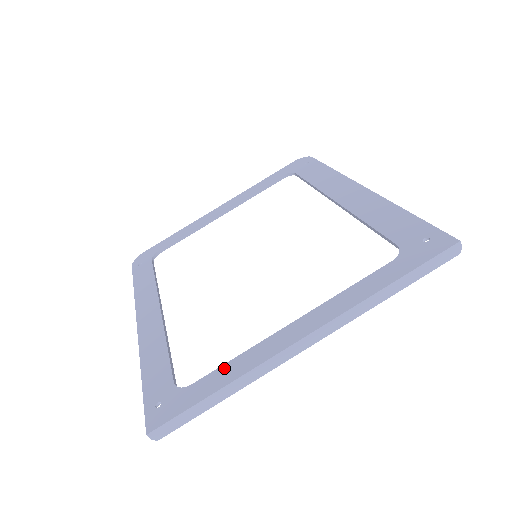
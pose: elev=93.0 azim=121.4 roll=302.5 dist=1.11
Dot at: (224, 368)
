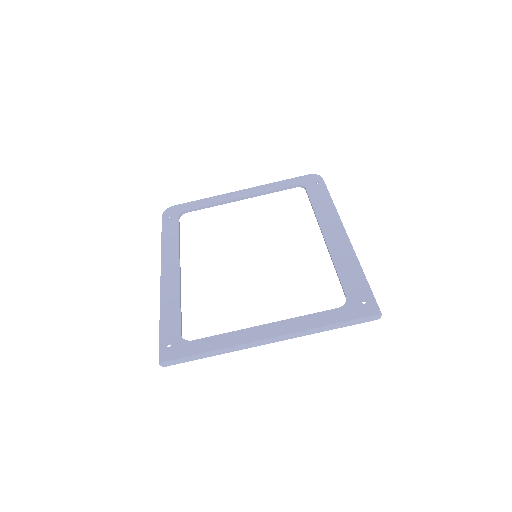
Dot at: (215, 338)
